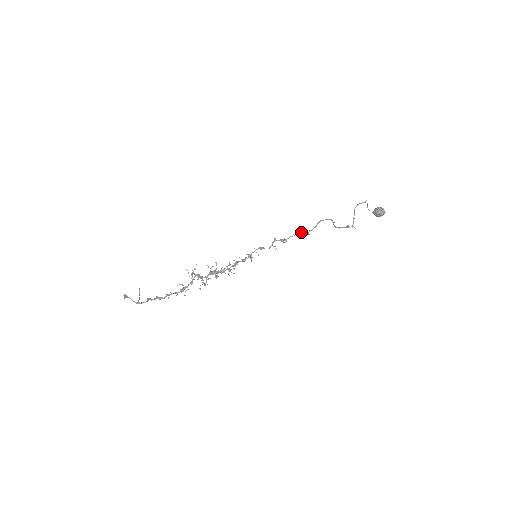
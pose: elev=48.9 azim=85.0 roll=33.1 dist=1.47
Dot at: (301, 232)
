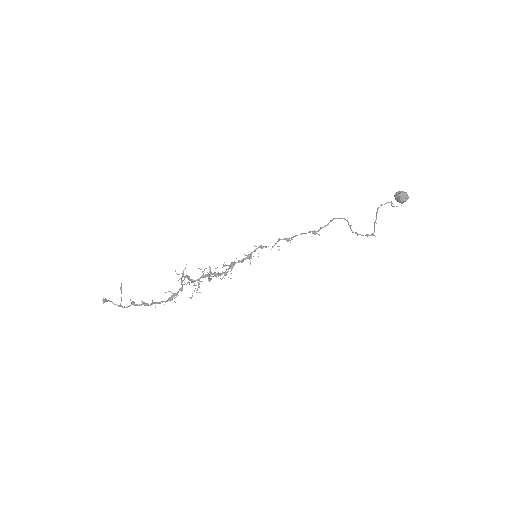
Dot at: (310, 231)
